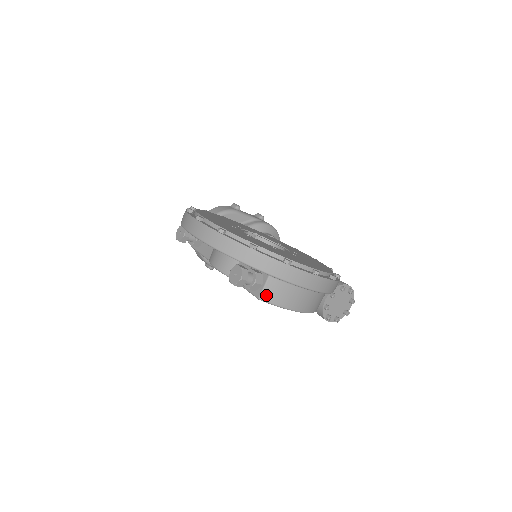
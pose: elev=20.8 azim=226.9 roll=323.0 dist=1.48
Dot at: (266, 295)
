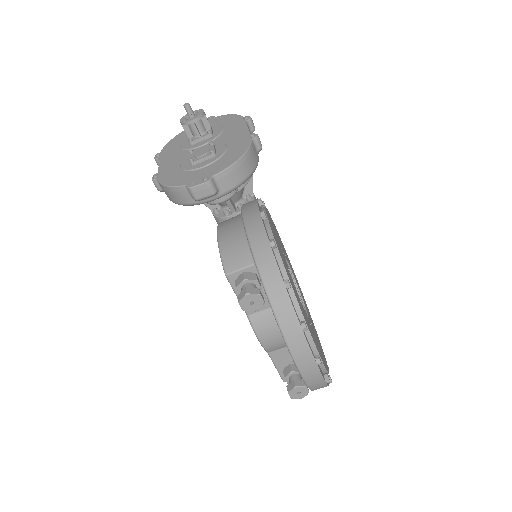
Dot at: occluded
